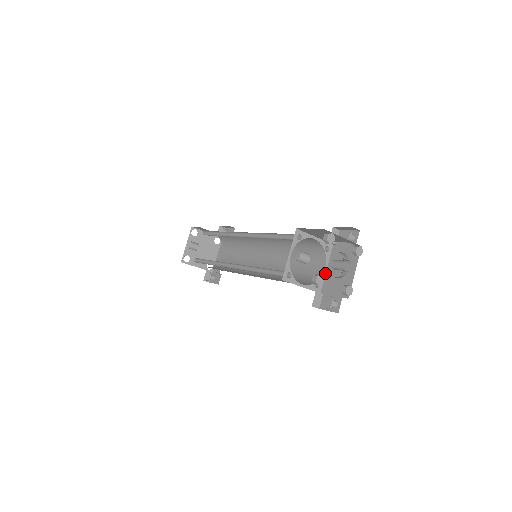
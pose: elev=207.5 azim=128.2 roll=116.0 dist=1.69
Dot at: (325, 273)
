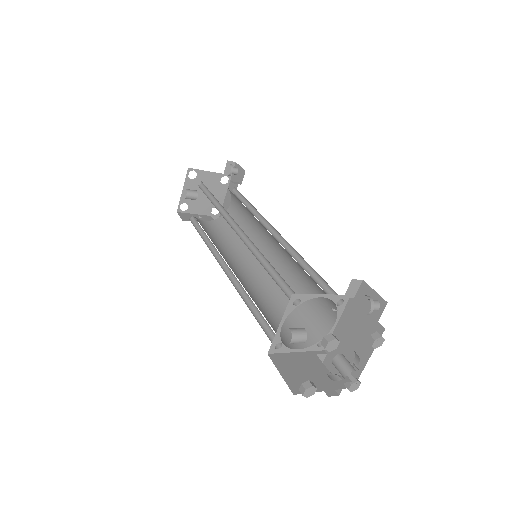
Dot at: (334, 328)
